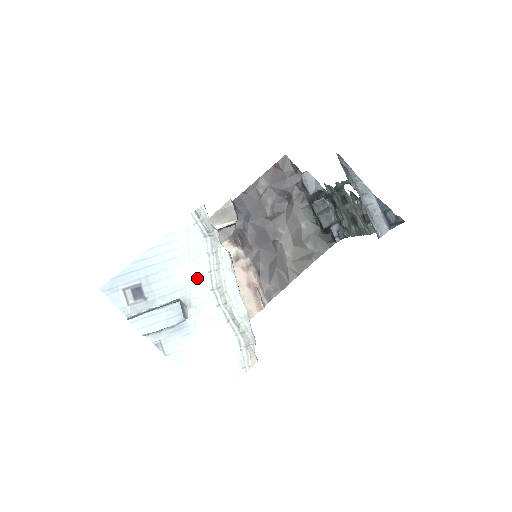
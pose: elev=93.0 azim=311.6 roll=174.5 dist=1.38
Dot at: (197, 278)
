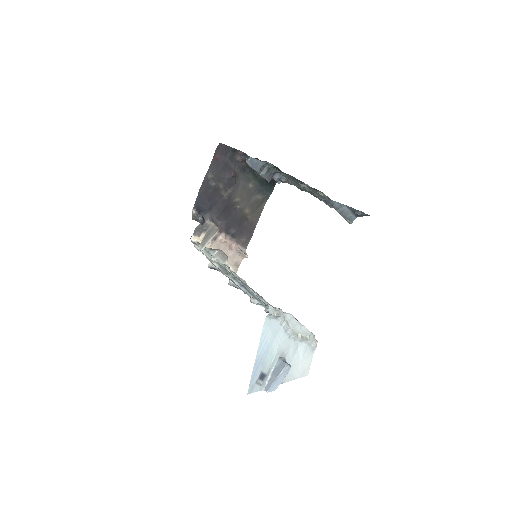
Dot at: (282, 340)
